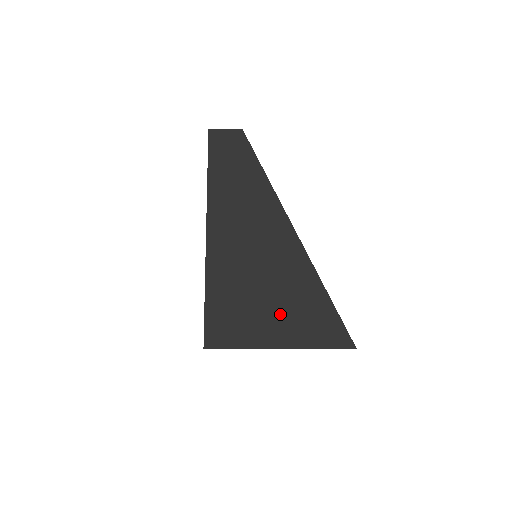
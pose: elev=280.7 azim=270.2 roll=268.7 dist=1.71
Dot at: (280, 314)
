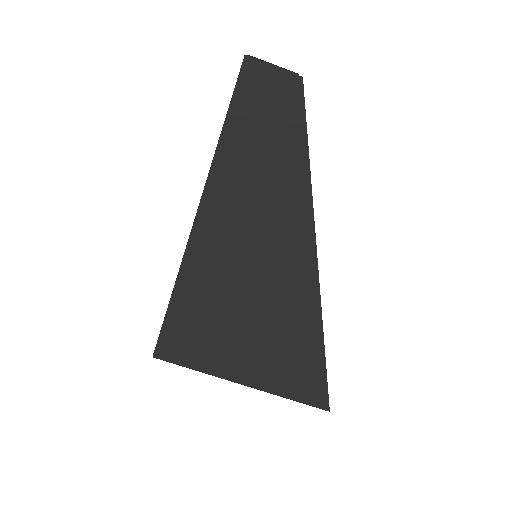
Dot at: (257, 353)
